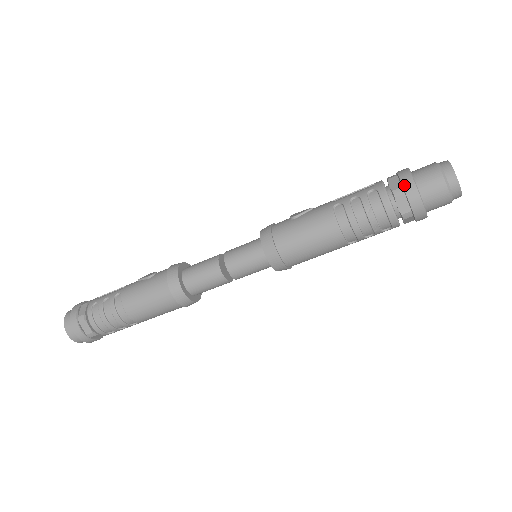
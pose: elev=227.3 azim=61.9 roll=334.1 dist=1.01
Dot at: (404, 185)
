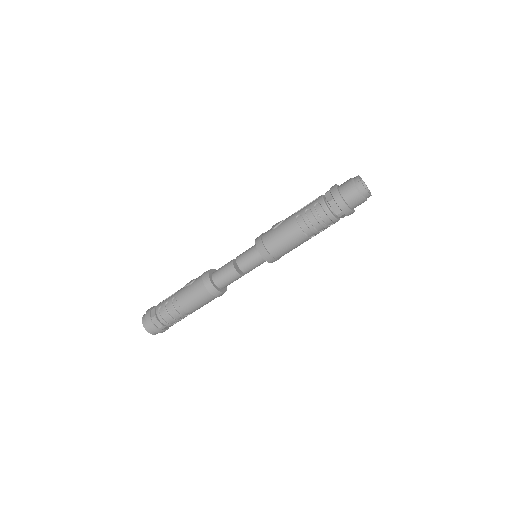
Dot at: (334, 197)
